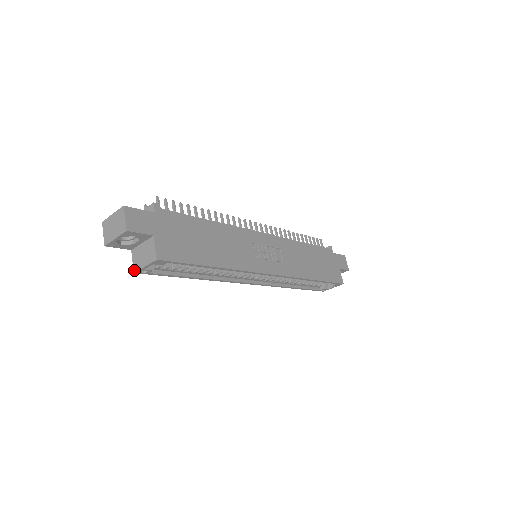
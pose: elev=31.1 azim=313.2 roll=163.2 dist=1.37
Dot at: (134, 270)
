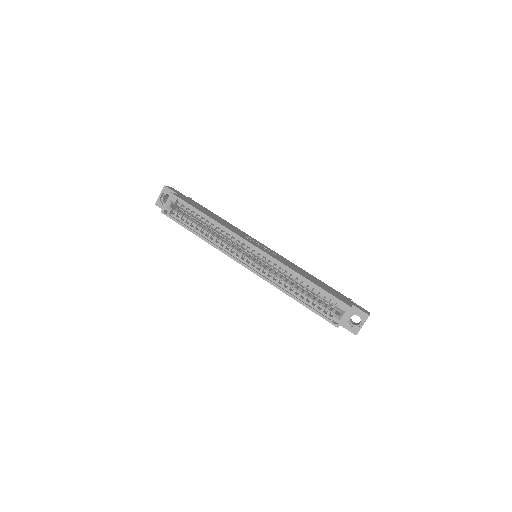
Dot at: (162, 212)
